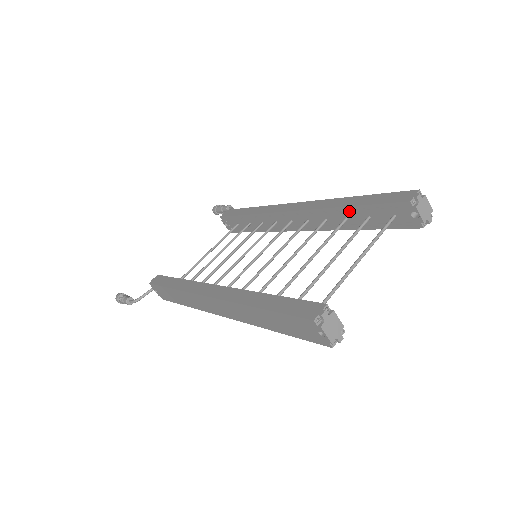
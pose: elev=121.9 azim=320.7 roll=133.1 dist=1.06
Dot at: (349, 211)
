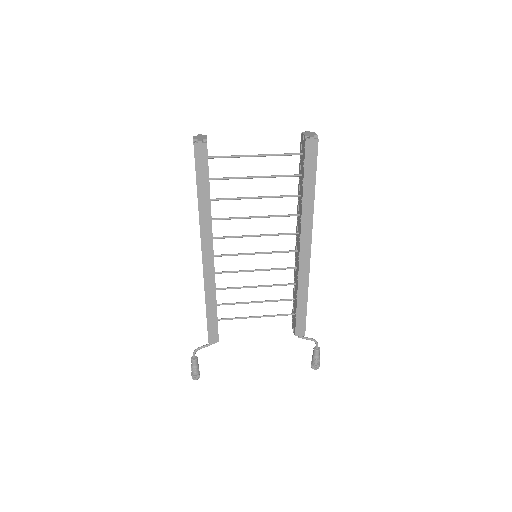
Dot at: (299, 187)
